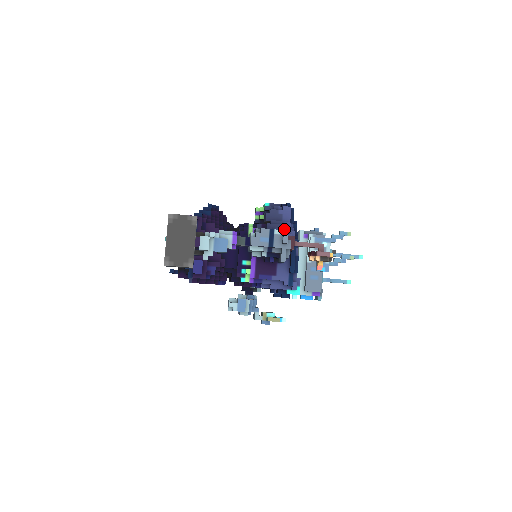
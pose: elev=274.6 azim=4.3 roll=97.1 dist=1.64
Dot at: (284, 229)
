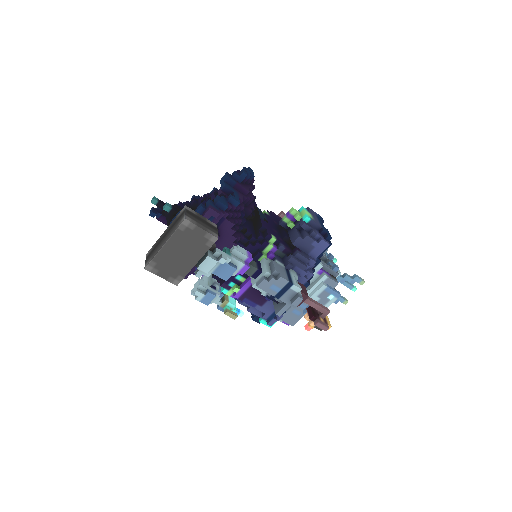
Dot at: (304, 271)
